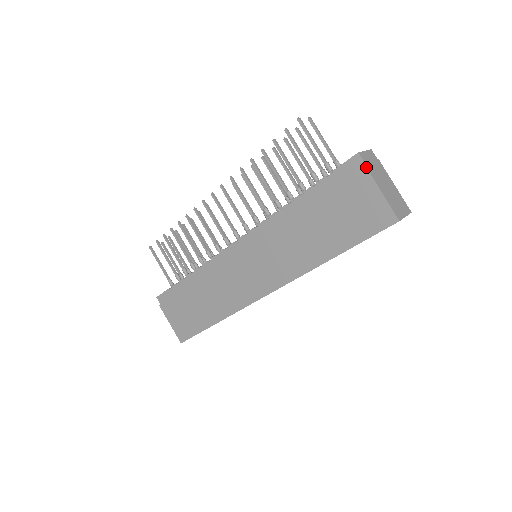
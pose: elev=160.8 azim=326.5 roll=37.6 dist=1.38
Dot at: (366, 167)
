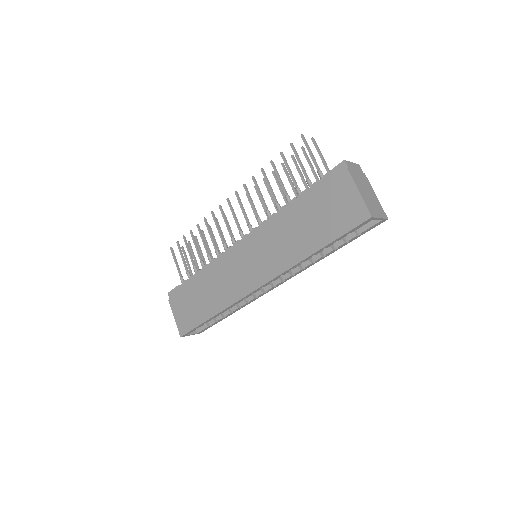
Dot at: (349, 171)
